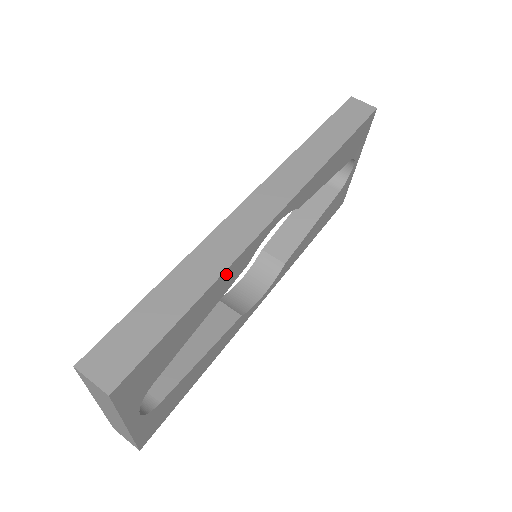
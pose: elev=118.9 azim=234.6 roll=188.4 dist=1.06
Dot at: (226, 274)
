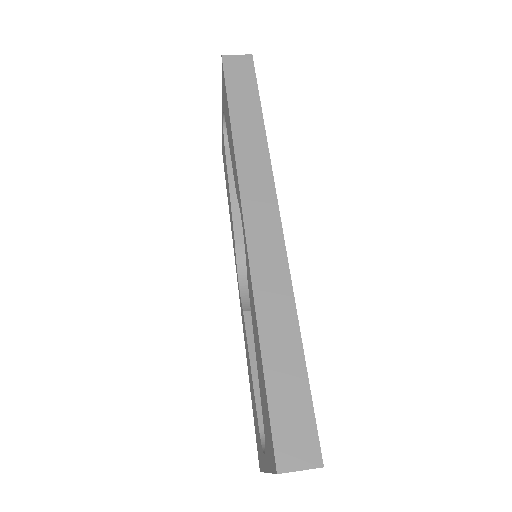
Dot at: (293, 300)
